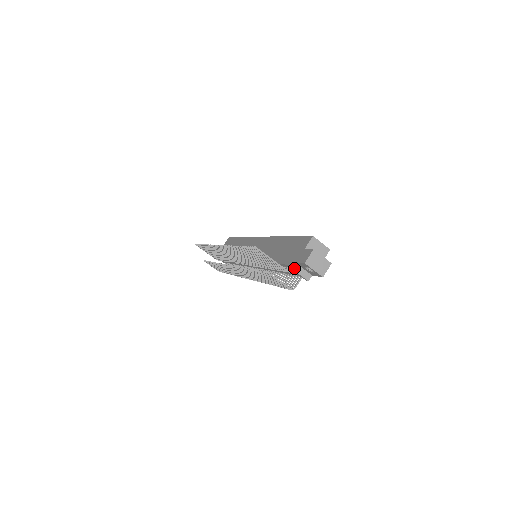
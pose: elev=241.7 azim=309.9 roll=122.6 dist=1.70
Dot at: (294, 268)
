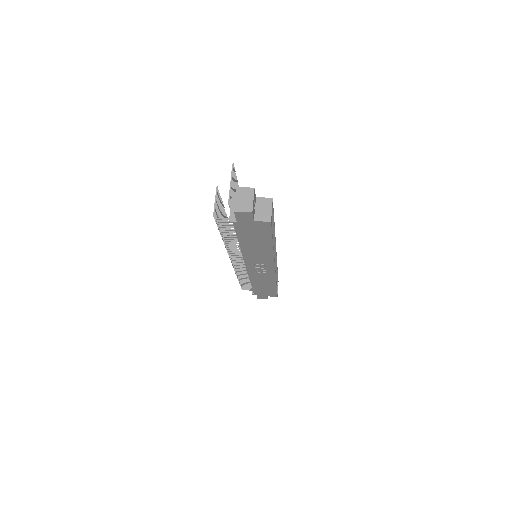
Dot at: (233, 201)
